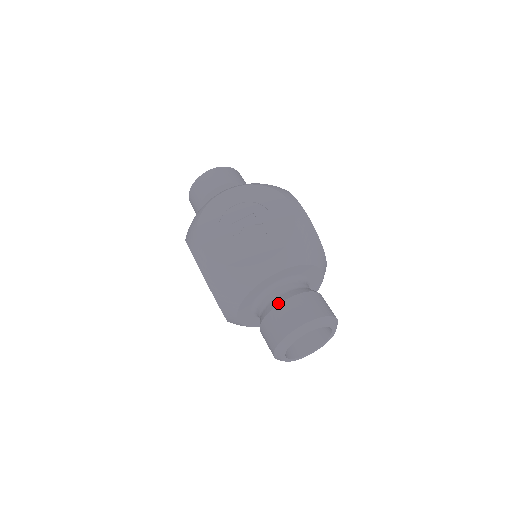
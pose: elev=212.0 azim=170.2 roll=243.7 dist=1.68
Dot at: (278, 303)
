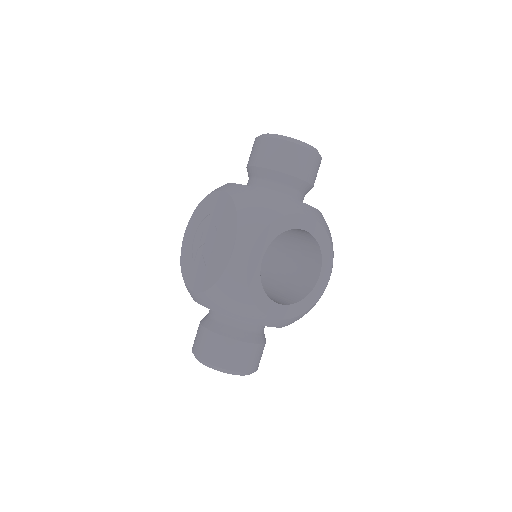
Dot at: (201, 323)
